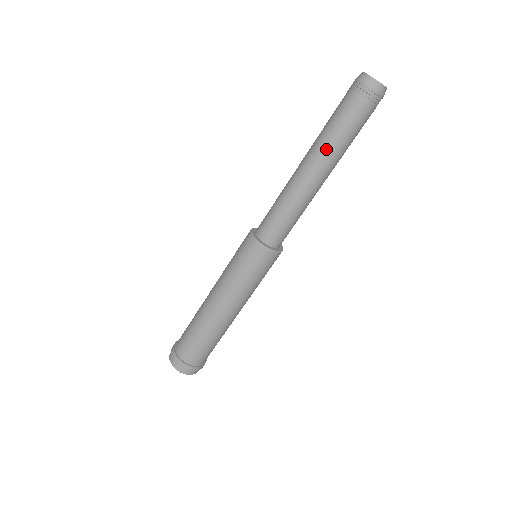
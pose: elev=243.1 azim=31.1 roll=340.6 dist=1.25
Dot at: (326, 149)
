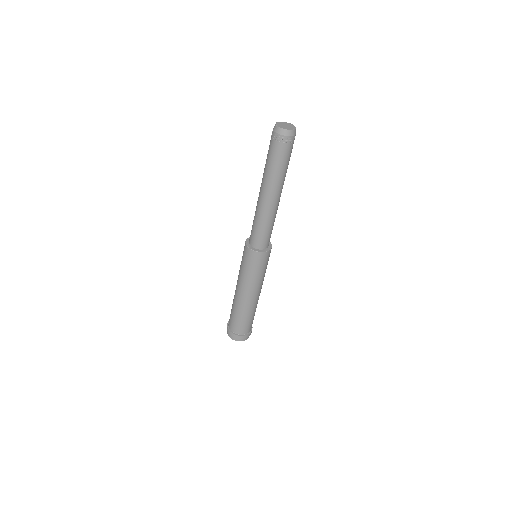
Dot at: (272, 182)
